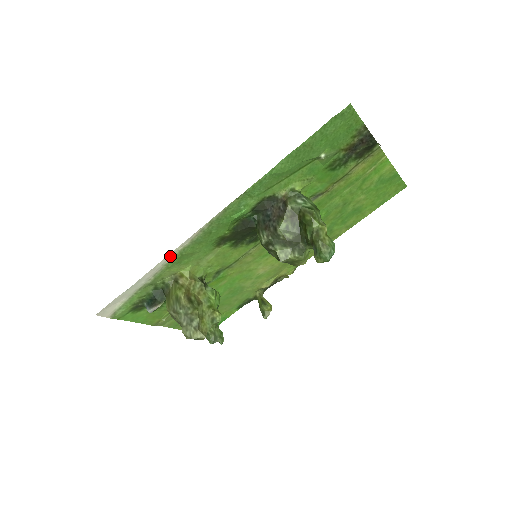
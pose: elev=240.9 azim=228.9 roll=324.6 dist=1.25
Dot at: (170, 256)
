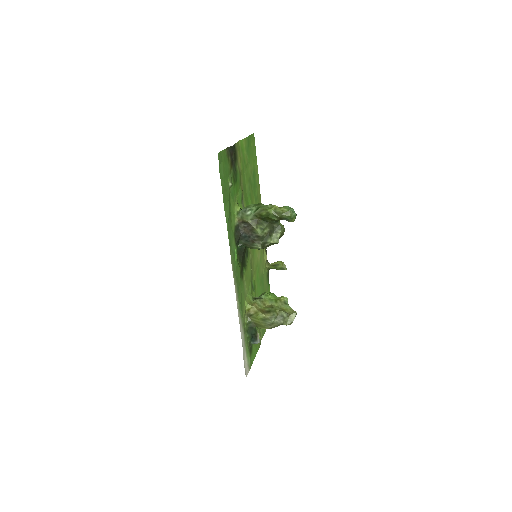
Dot at: (238, 311)
